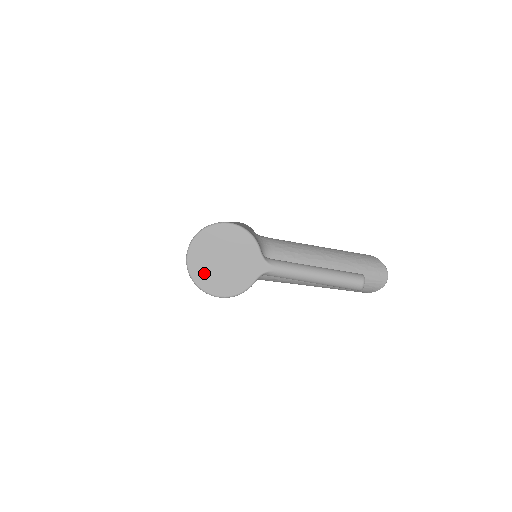
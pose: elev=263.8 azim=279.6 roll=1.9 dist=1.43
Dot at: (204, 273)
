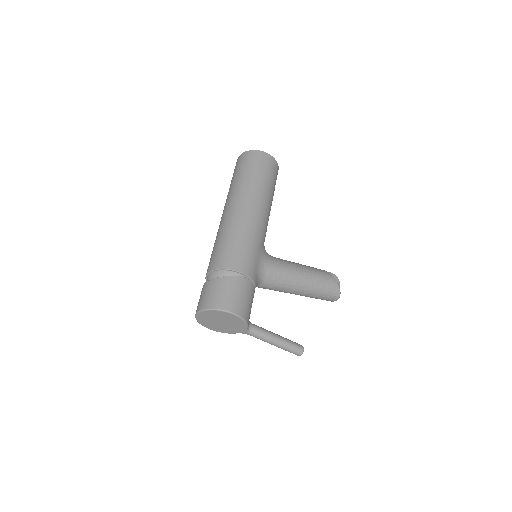
Dot at: (205, 321)
